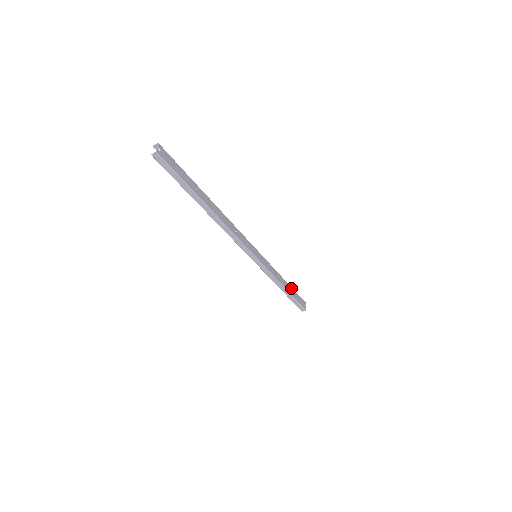
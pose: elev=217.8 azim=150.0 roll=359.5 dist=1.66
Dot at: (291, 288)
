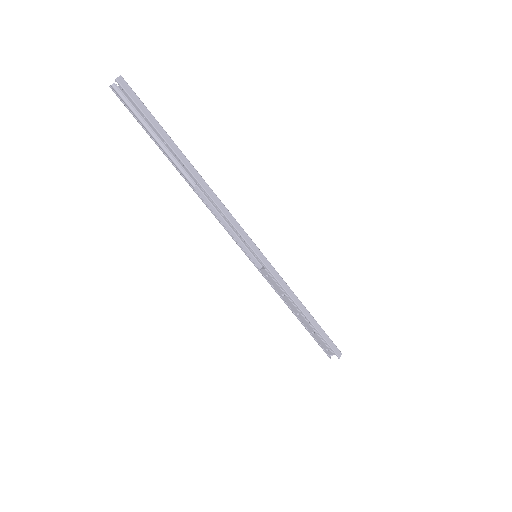
Dot at: occluded
